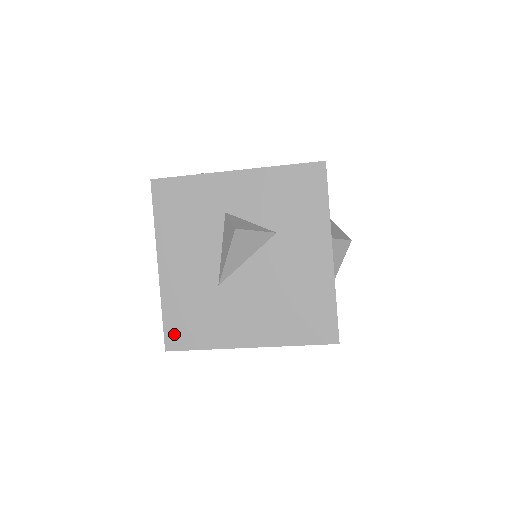
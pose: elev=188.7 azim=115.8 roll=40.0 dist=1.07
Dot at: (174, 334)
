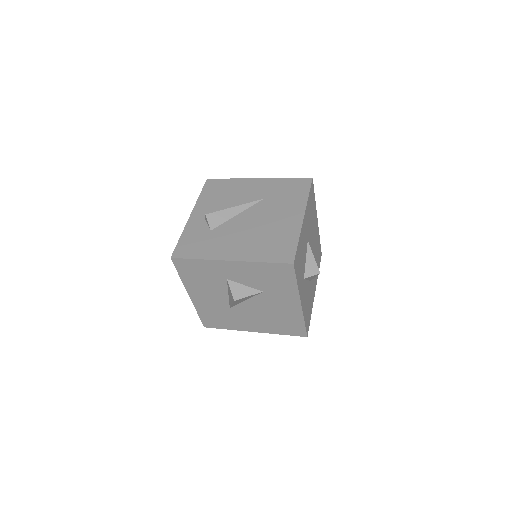
Dot at: (208, 322)
